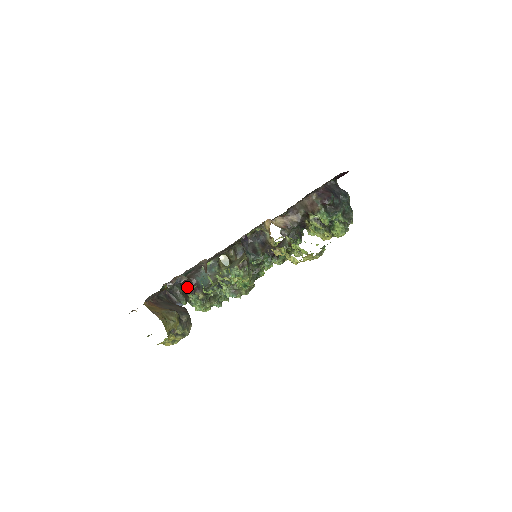
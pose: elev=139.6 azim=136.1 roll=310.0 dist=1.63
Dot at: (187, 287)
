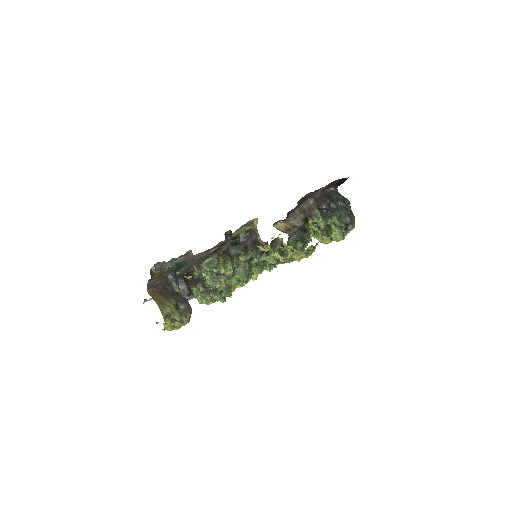
Dot at: (191, 281)
